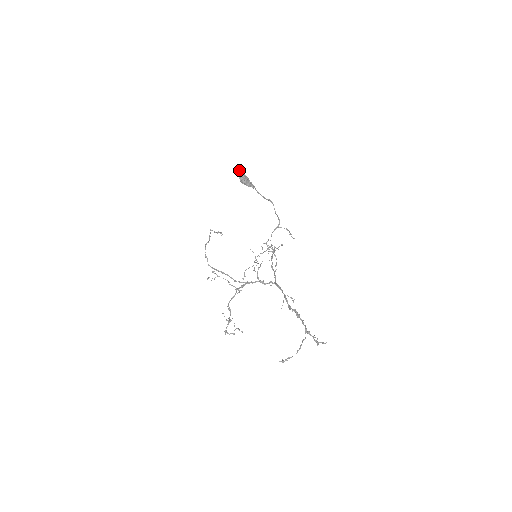
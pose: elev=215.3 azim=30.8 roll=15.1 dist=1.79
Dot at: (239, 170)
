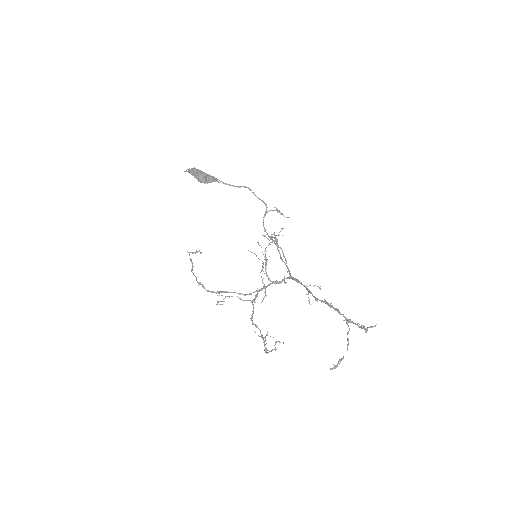
Dot at: (192, 169)
